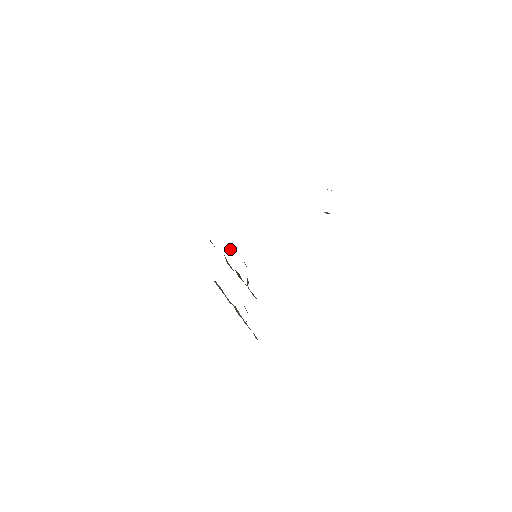
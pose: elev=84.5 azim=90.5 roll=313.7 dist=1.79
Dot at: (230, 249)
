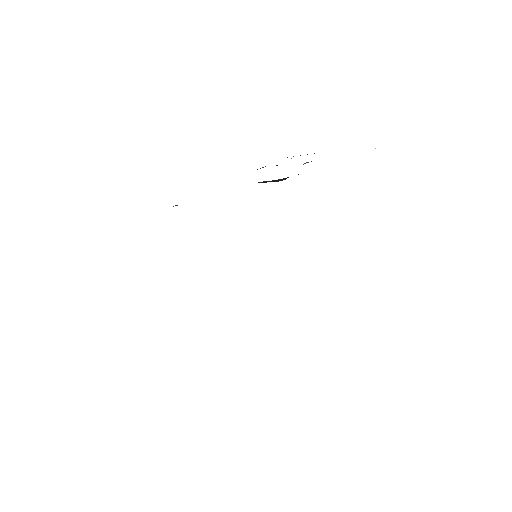
Dot at: occluded
